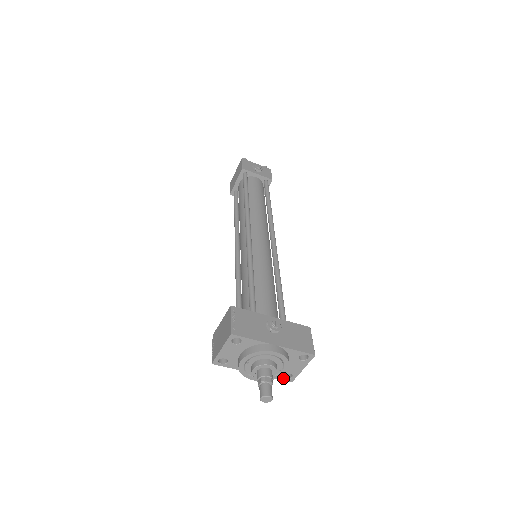
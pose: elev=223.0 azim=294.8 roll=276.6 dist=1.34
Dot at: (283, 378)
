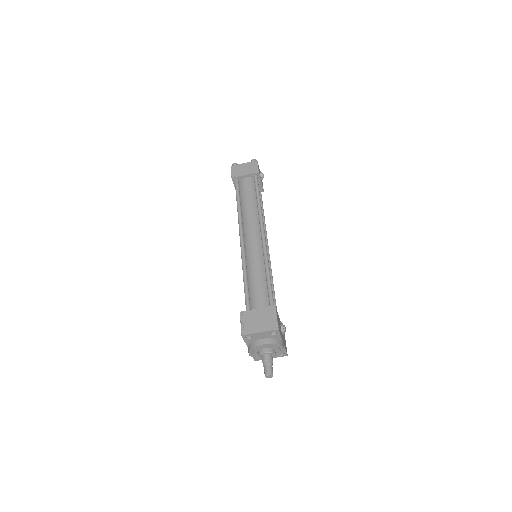
Dot at: occluded
